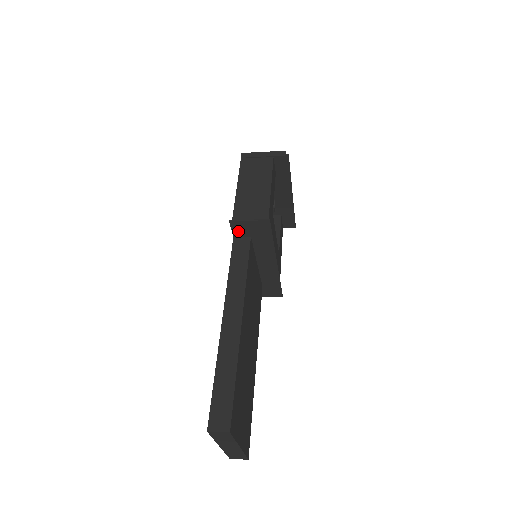
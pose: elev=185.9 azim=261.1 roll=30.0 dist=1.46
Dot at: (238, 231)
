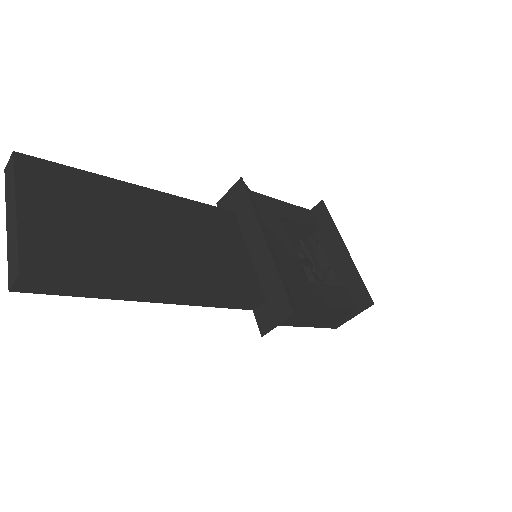
Dot at: occluded
